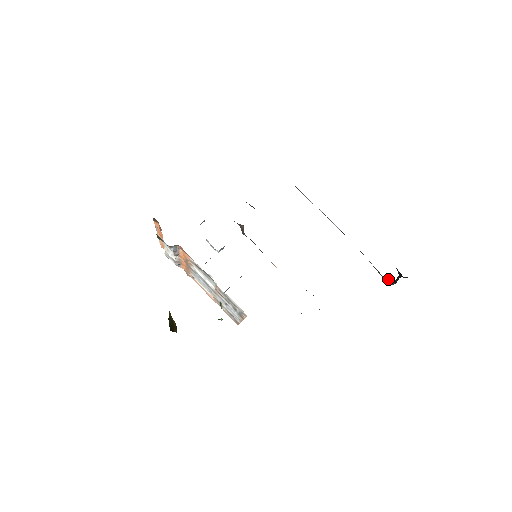
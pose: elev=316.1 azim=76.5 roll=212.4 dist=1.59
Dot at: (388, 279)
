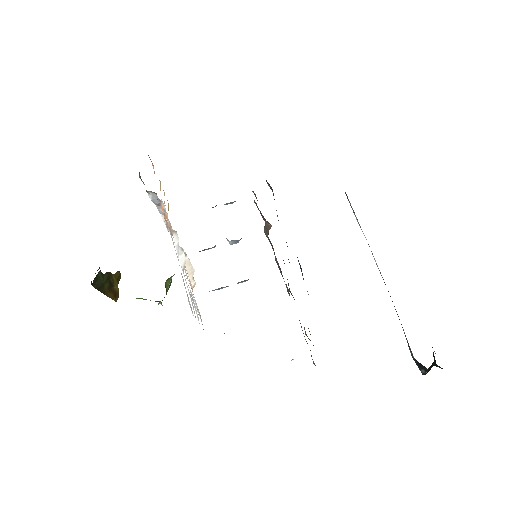
Dot at: (419, 363)
